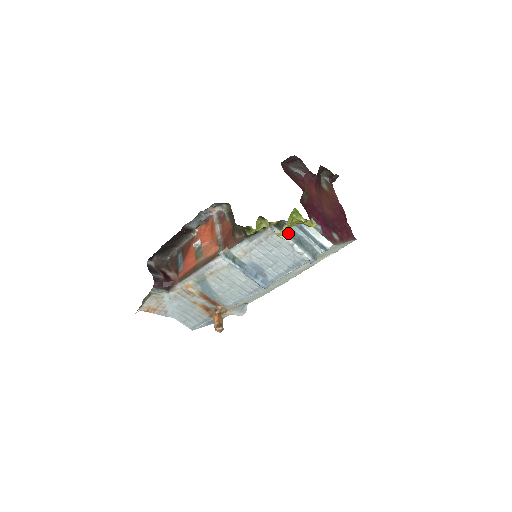
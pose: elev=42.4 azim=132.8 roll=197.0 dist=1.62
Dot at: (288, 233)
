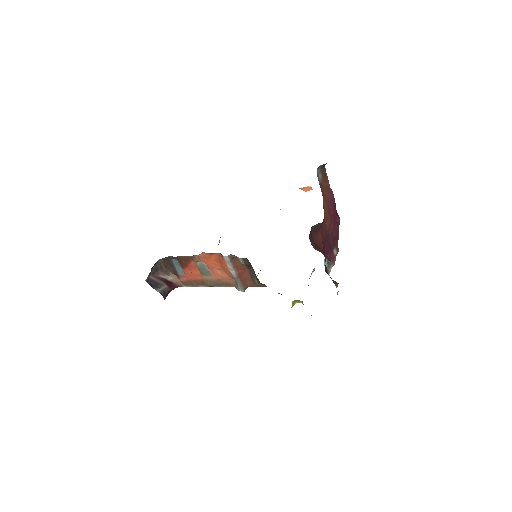
Dot at: occluded
